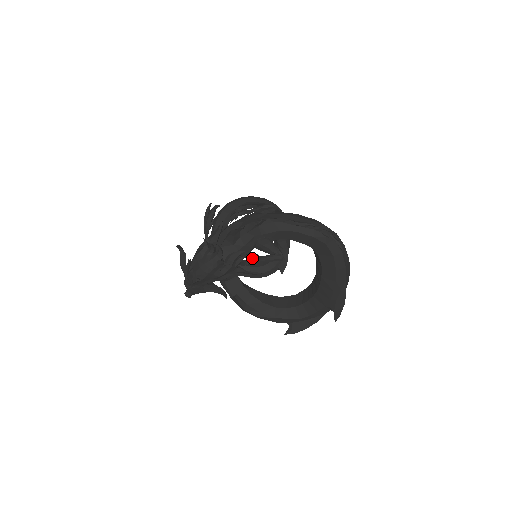
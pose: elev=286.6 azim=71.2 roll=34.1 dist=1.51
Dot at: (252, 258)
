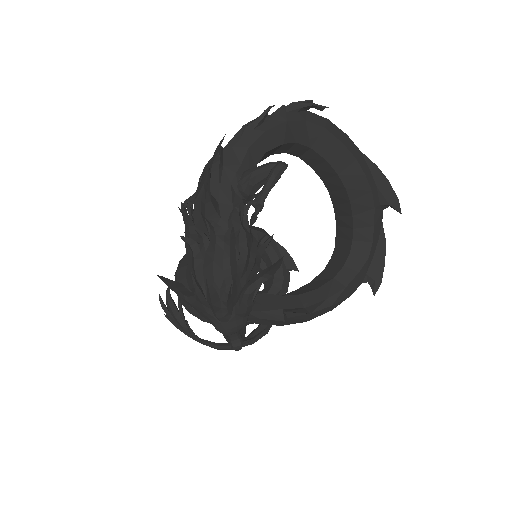
Dot at: (255, 202)
